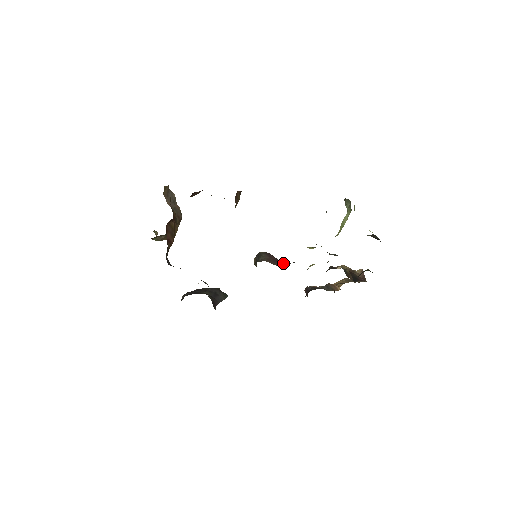
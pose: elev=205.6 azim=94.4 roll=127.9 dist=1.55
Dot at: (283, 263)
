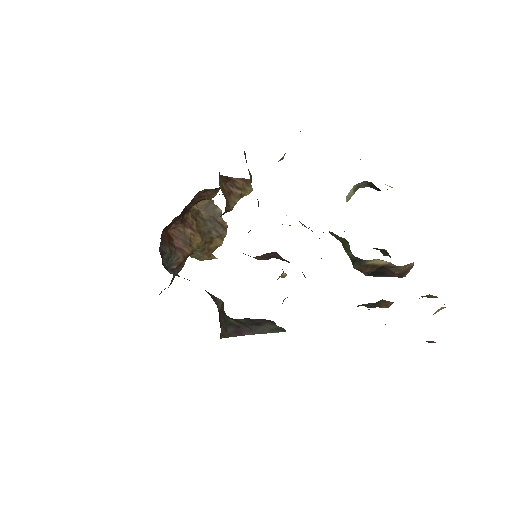
Dot at: occluded
